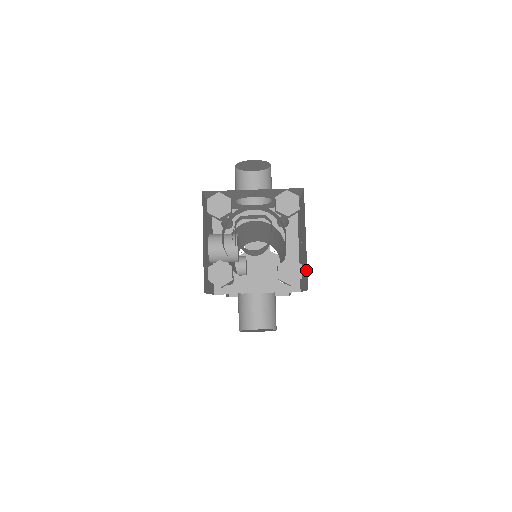
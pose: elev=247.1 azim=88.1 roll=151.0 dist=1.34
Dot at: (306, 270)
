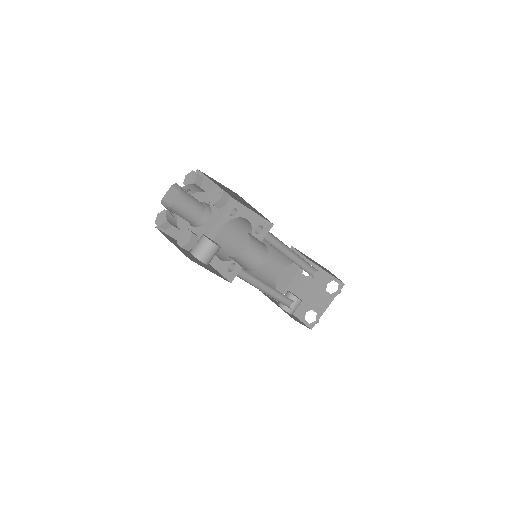
Dot at: occluded
